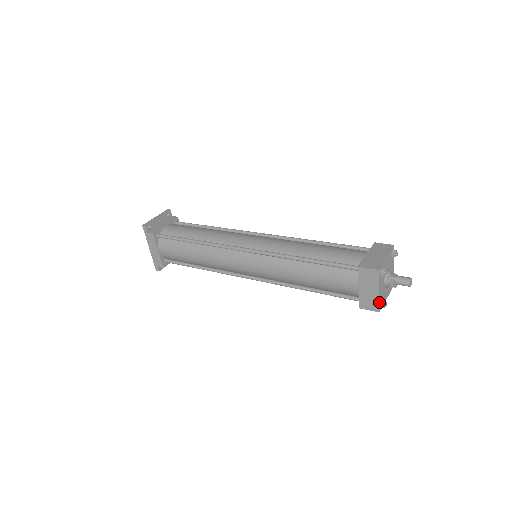
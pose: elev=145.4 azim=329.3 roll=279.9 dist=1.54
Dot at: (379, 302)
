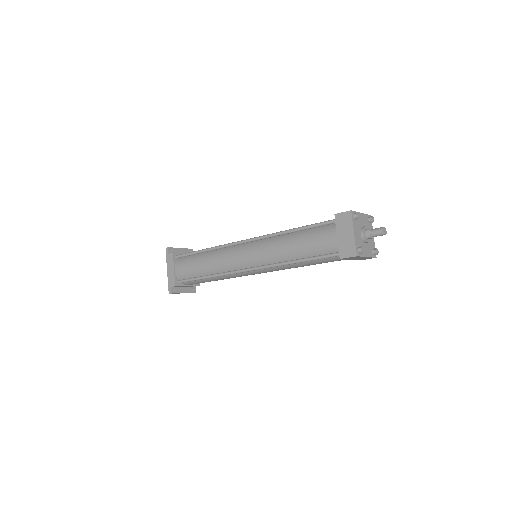
Dot at: (356, 245)
